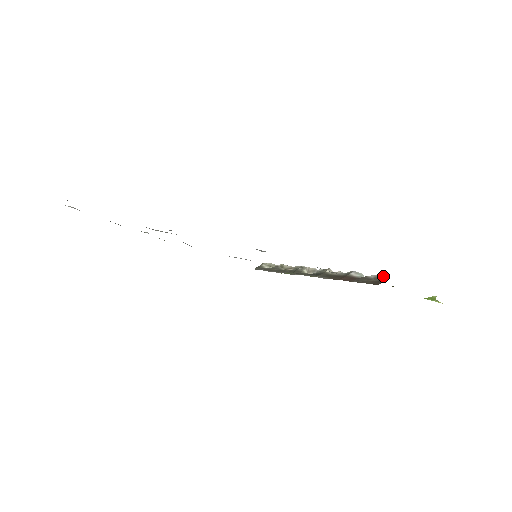
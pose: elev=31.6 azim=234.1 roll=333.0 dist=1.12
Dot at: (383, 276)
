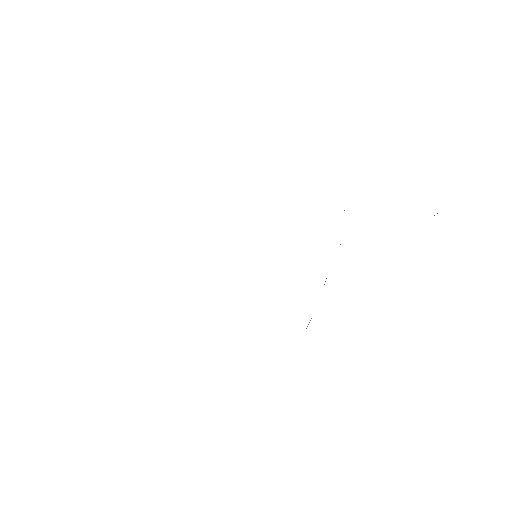
Dot at: occluded
